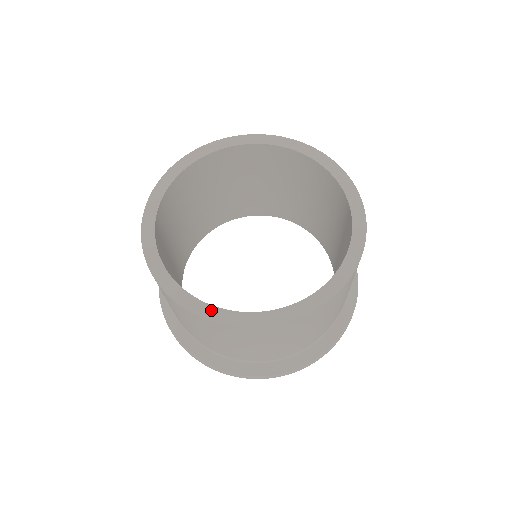
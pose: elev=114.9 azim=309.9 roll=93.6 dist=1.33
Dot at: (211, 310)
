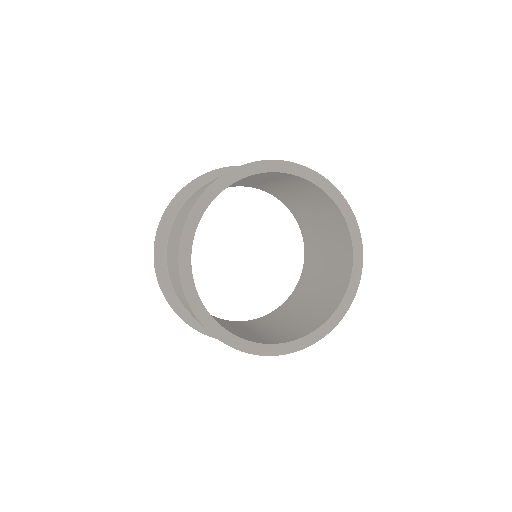
Dot at: (262, 348)
